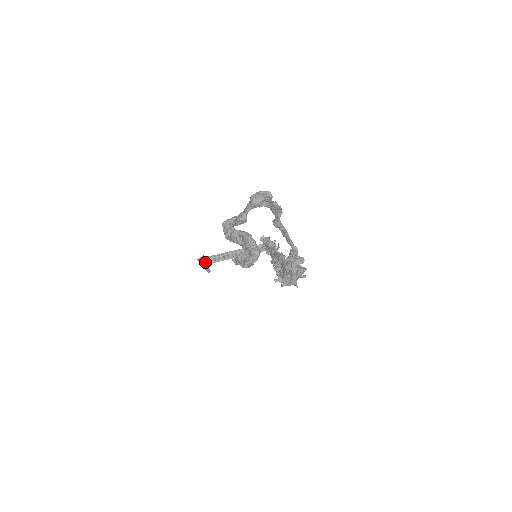
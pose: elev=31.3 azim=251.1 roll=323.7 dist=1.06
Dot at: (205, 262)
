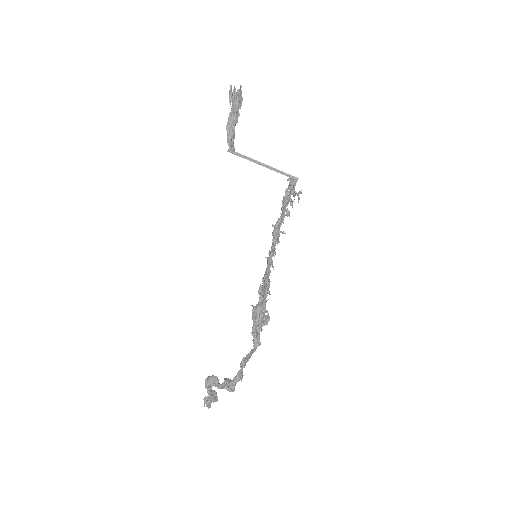
Dot at: occluded
